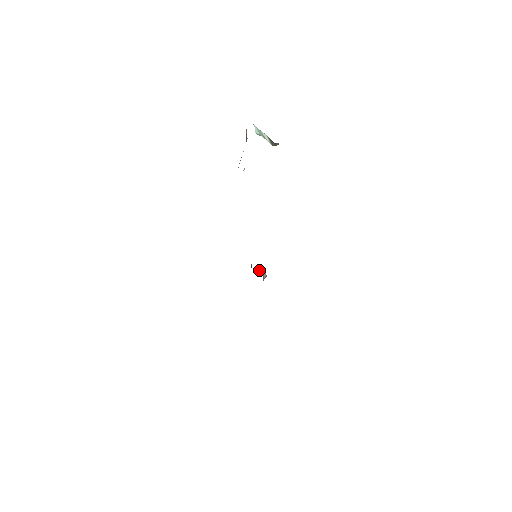
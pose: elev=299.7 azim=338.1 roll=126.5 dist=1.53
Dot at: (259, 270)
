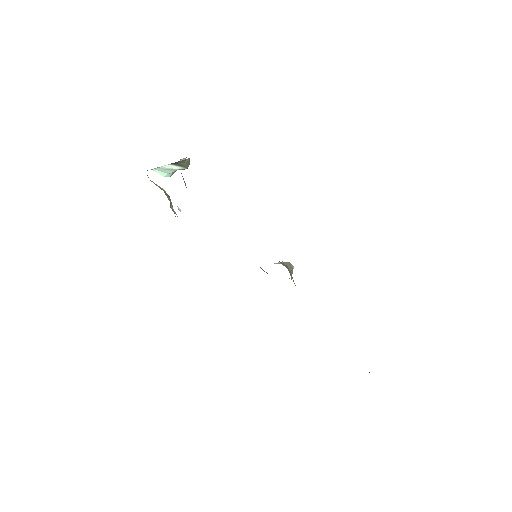
Dot at: occluded
